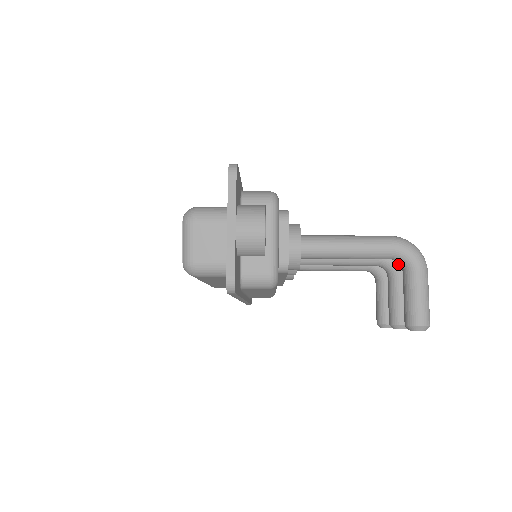
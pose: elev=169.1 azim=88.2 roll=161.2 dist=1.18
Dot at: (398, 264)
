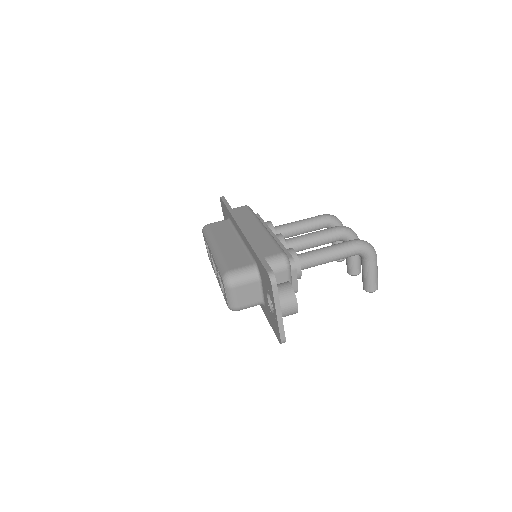
Dot at: (353, 239)
